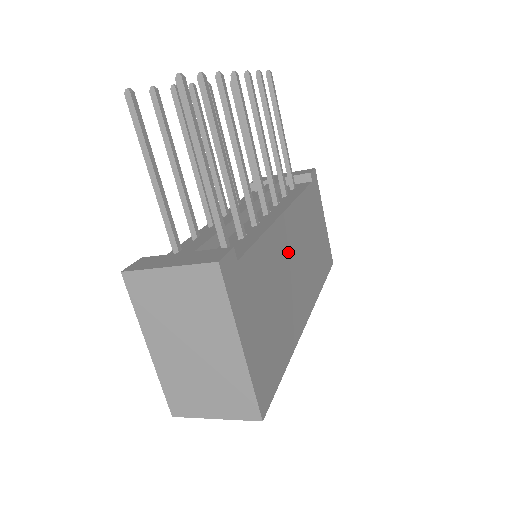
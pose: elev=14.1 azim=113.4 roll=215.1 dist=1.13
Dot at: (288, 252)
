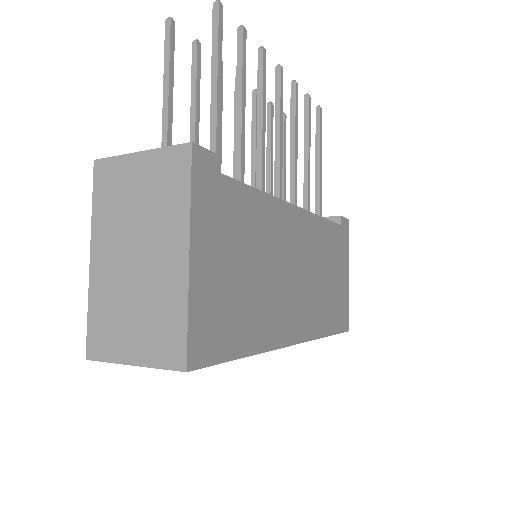
Dot at: (290, 247)
